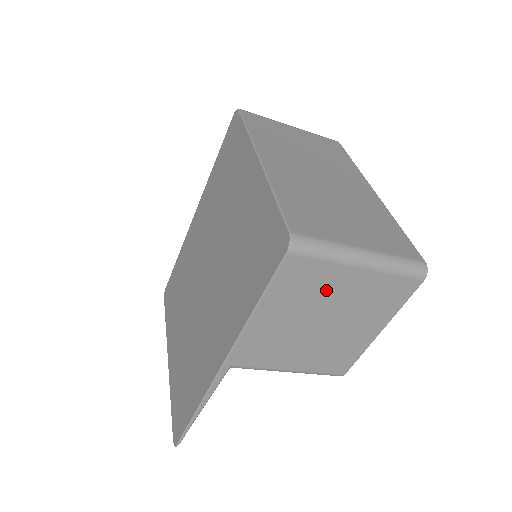
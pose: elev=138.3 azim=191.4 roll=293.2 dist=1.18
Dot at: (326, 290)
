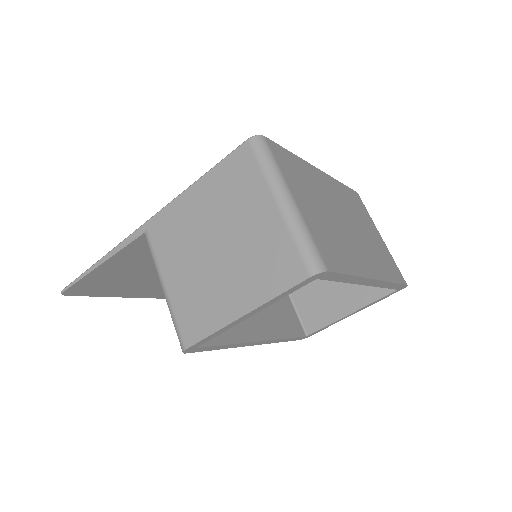
Dot at: (243, 206)
